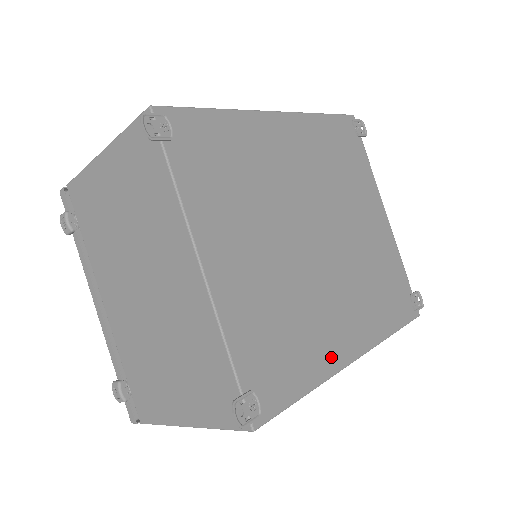
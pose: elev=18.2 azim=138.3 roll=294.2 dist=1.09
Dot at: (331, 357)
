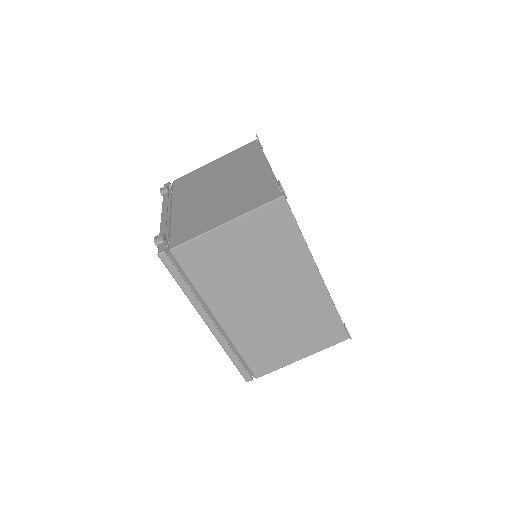
Dot at: occluded
